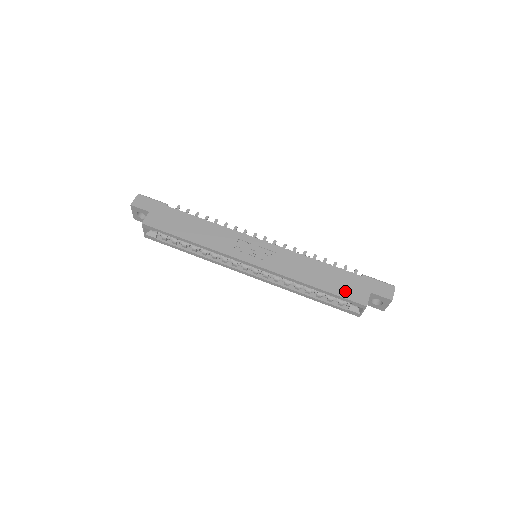
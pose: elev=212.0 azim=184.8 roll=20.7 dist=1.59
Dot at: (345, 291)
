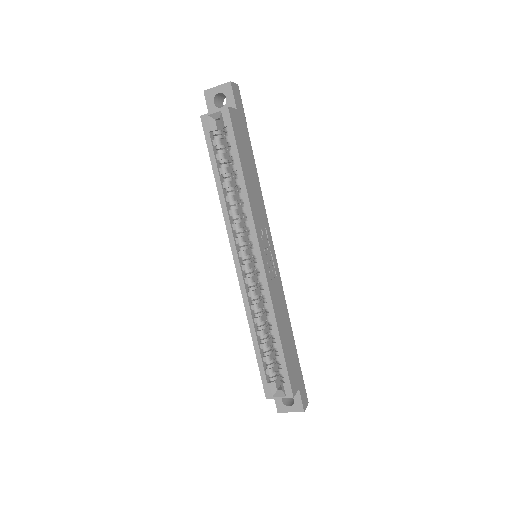
Dot at: (290, 367)
